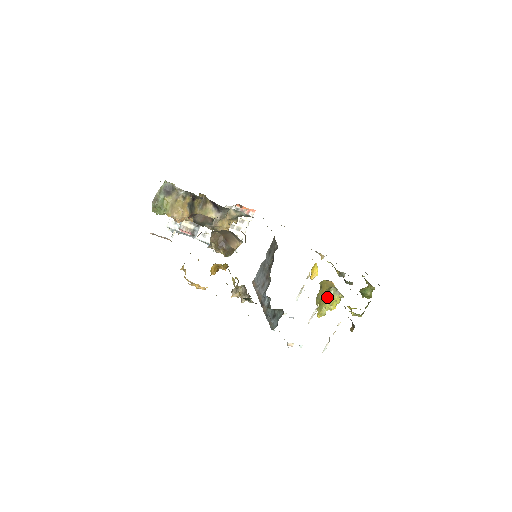
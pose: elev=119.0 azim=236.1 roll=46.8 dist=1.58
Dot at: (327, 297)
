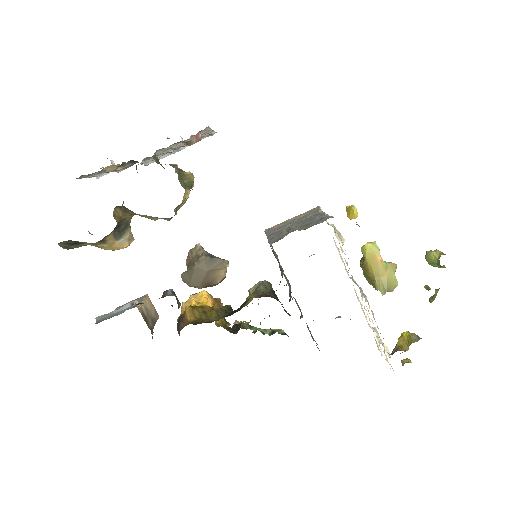
Dot at: occluded
